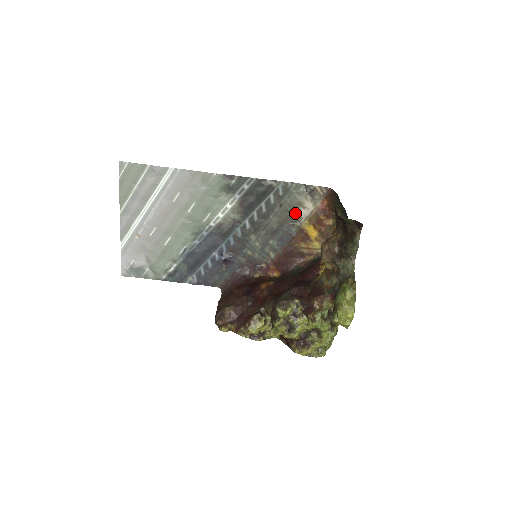
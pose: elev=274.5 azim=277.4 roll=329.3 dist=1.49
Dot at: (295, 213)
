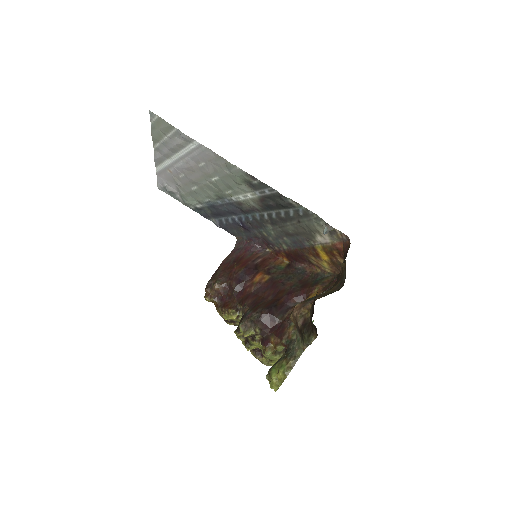
Dot at: (311, 234)
